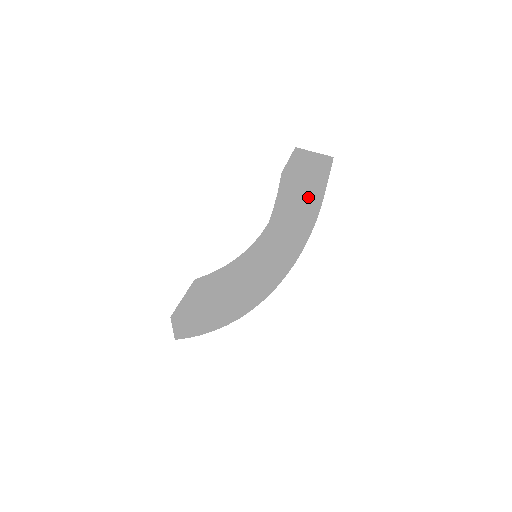
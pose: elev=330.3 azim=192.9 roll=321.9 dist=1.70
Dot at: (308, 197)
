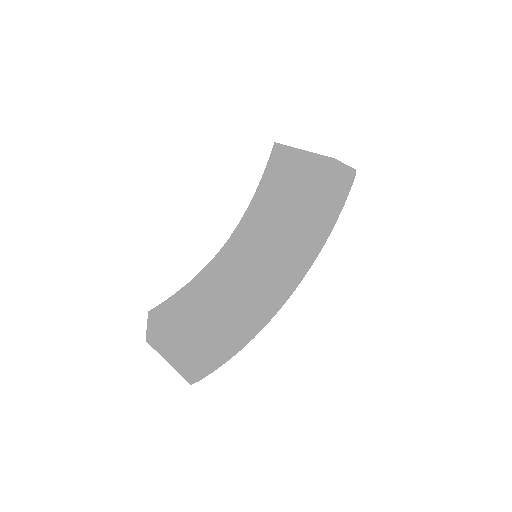
Dot at: (348, 181)
